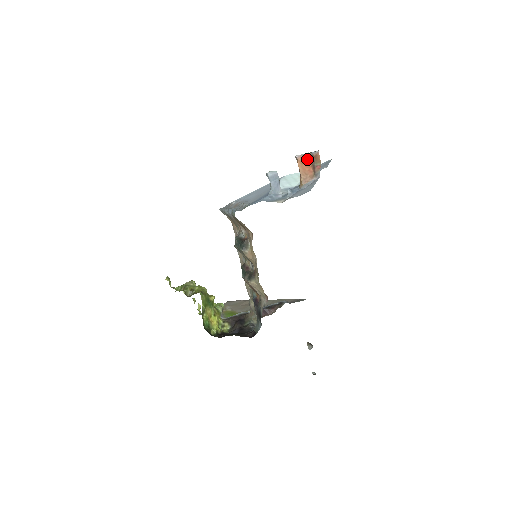
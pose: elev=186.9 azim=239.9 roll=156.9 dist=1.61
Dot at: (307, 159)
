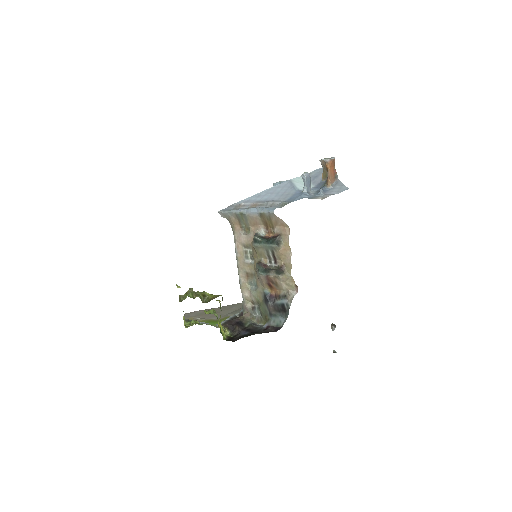
Dot at: (333, 163)
